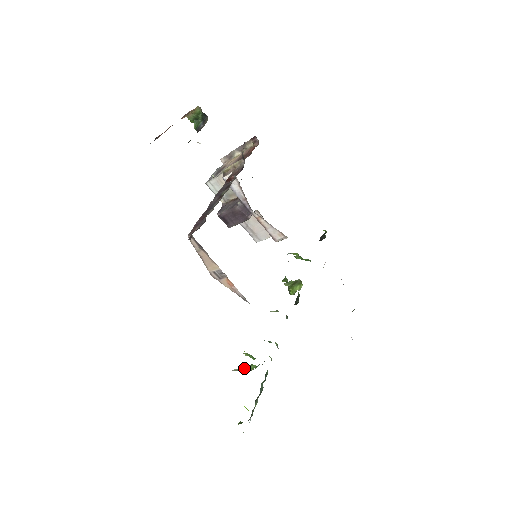
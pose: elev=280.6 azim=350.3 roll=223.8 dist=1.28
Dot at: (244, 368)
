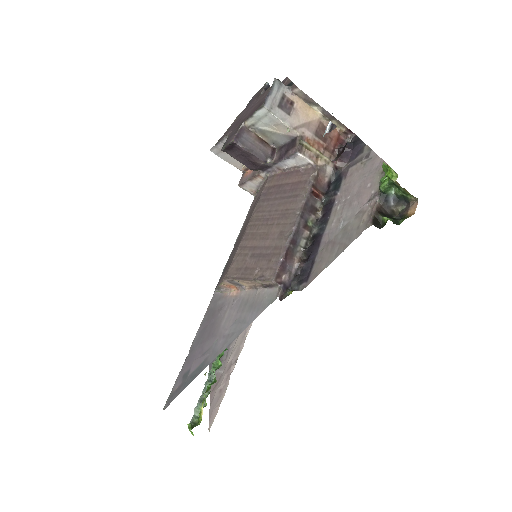
Dot at: occluded
